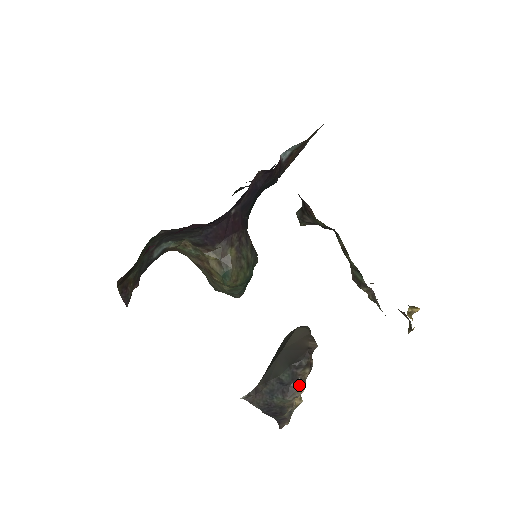
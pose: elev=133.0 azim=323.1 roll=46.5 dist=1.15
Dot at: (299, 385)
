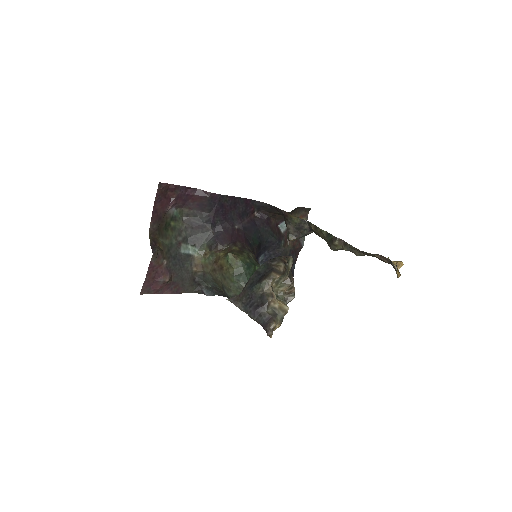
Dot at: (274, 271)
